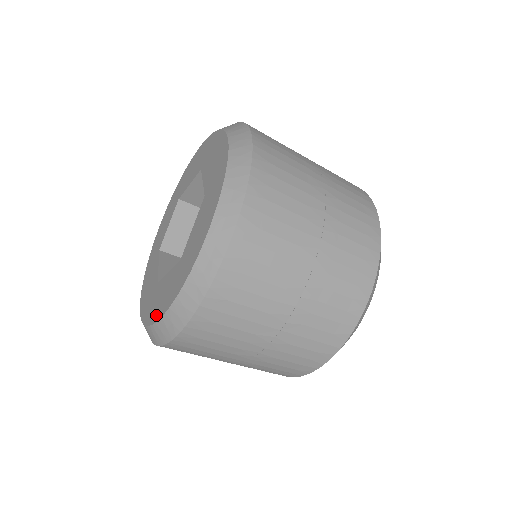
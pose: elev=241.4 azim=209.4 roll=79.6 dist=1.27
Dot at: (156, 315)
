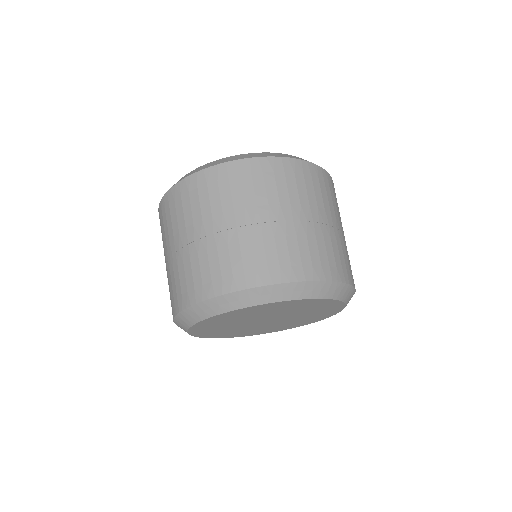
Dot at: occluded
